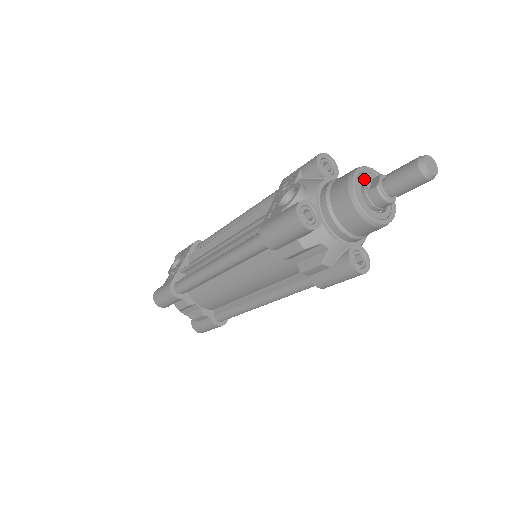
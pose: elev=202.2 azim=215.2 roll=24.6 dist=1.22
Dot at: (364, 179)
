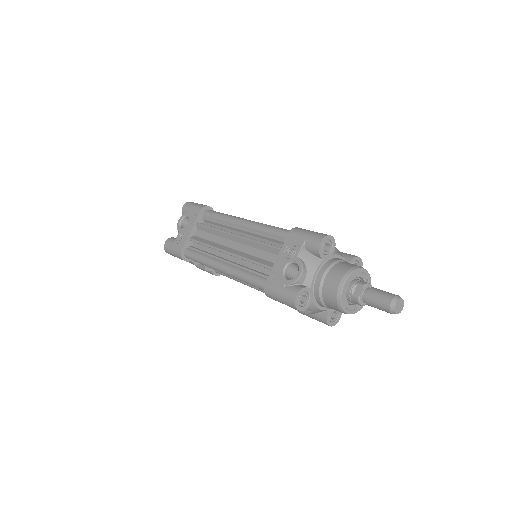
Dot at: (352, 277)
